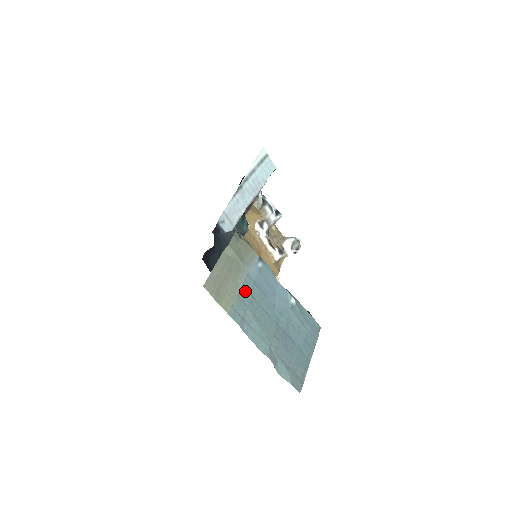
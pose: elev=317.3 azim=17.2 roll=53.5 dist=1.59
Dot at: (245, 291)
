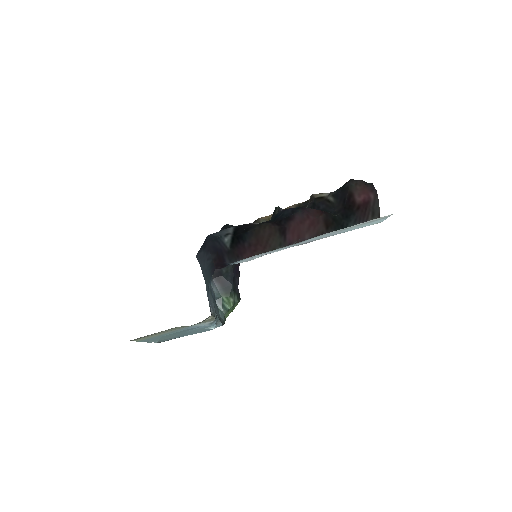
Dot at: (171, 333)
